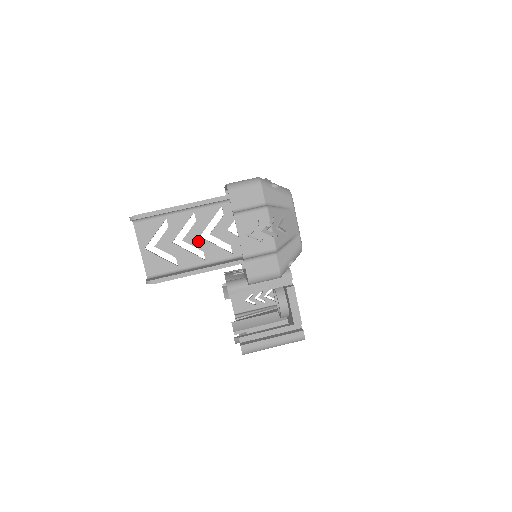
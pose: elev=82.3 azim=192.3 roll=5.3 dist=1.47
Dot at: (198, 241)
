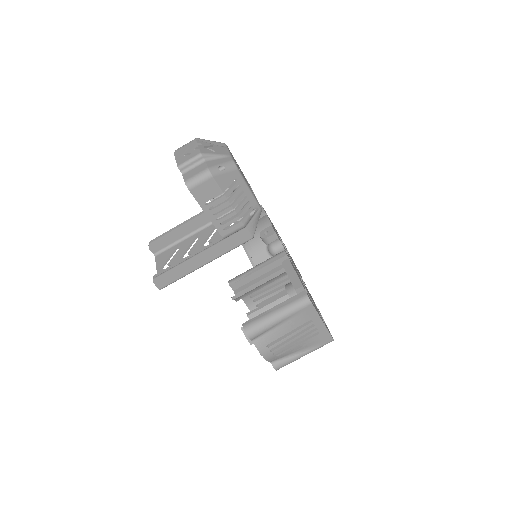
Dot at: (199, 249)
